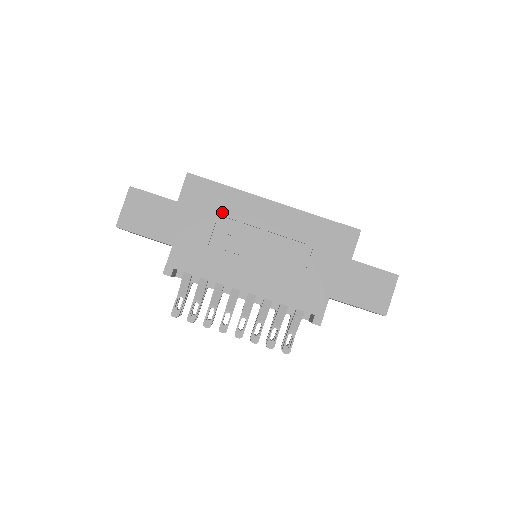
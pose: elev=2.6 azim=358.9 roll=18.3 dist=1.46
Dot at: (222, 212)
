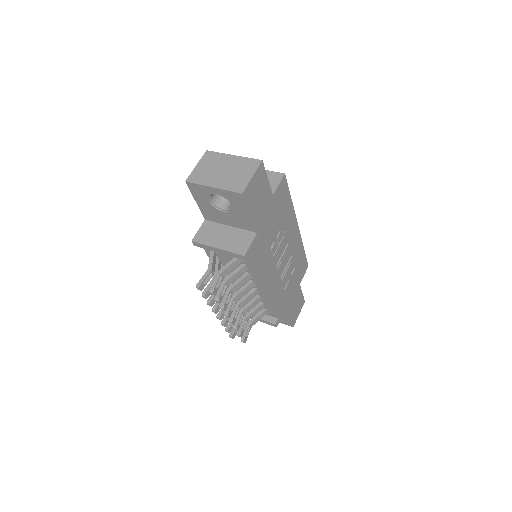
Dot at: (283, 219)
